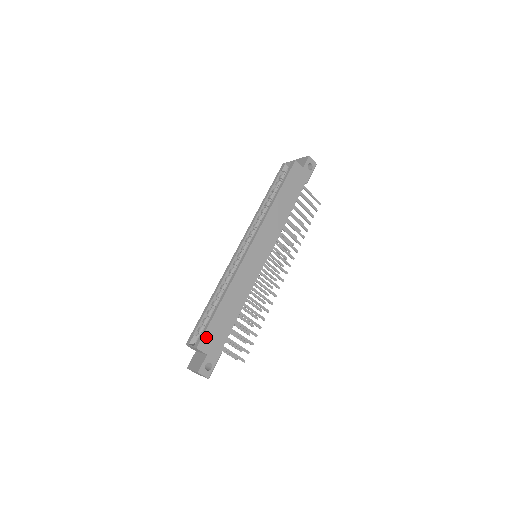
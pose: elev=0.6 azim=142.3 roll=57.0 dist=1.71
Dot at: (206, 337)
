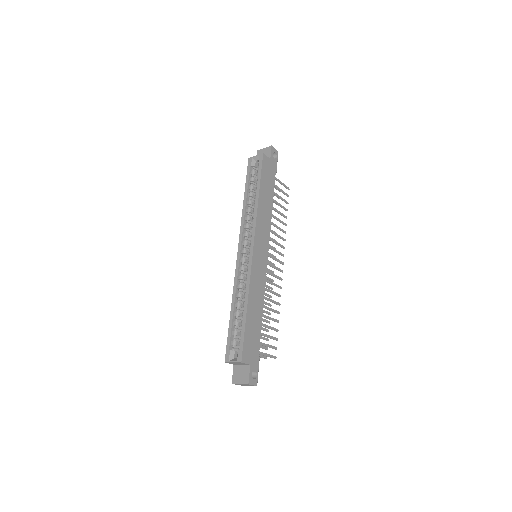
Dot at: (245, 349)
